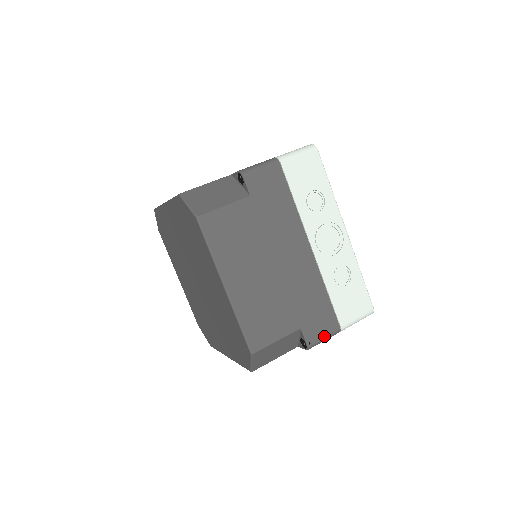
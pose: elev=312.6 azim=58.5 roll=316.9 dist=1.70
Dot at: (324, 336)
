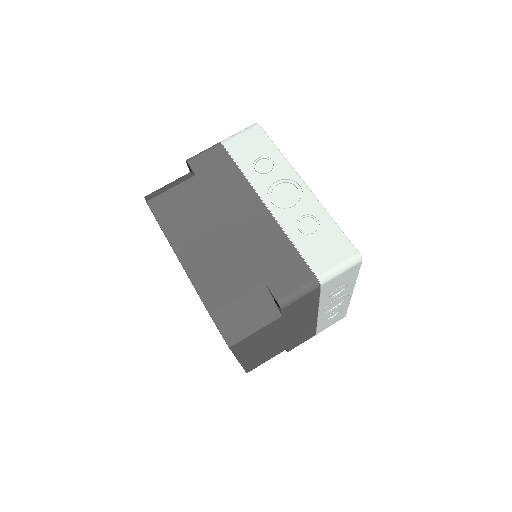
Dot at: occluded
